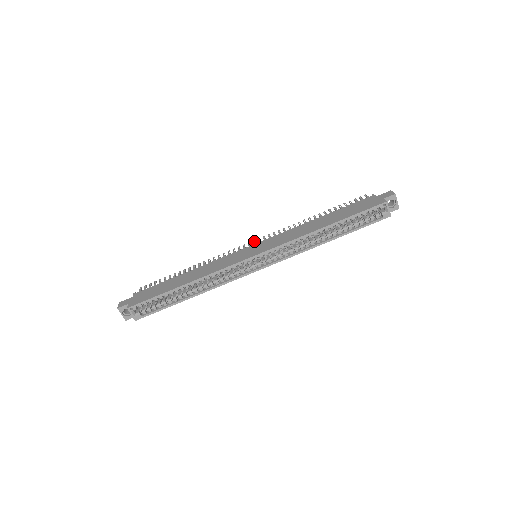
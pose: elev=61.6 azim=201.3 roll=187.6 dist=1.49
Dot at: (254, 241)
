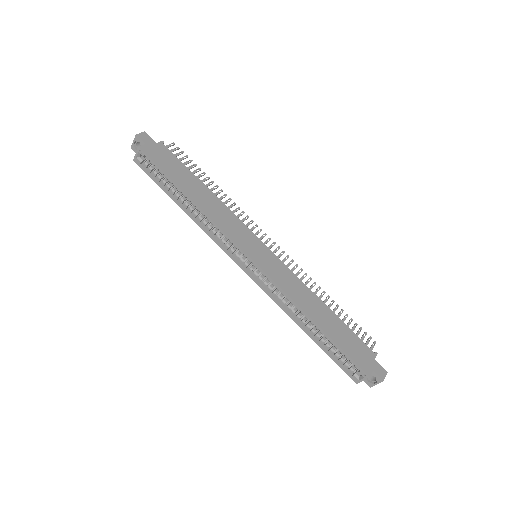
Dot at: (275, 243)
